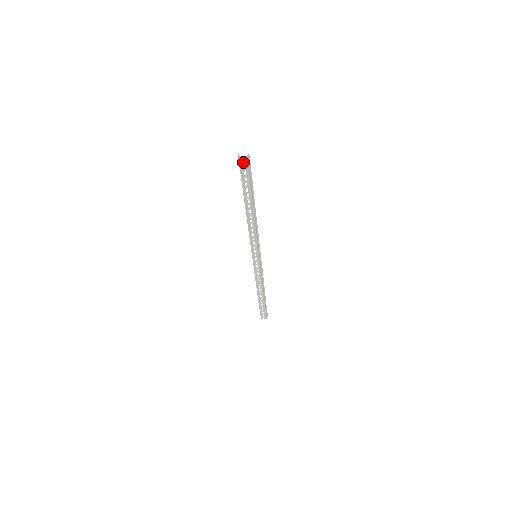
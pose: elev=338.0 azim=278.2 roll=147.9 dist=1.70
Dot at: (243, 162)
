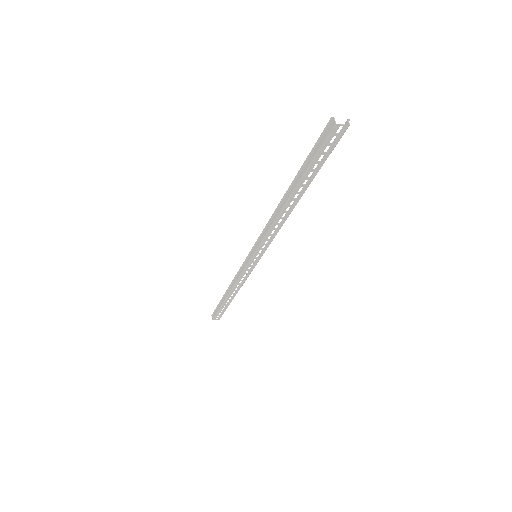
Dot at: (336, 133)
